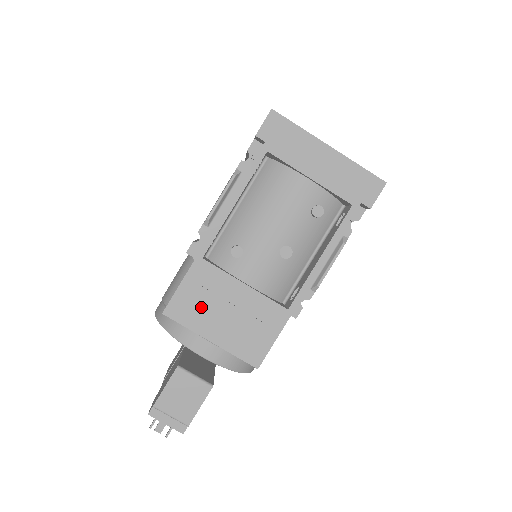
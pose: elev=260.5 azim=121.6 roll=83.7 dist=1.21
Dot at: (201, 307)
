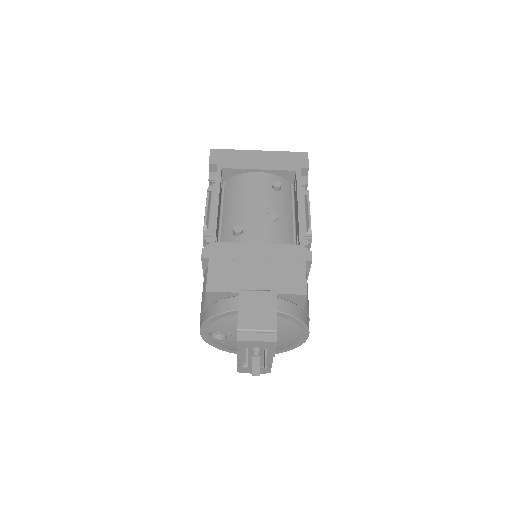
Dot at: (234, 273)
